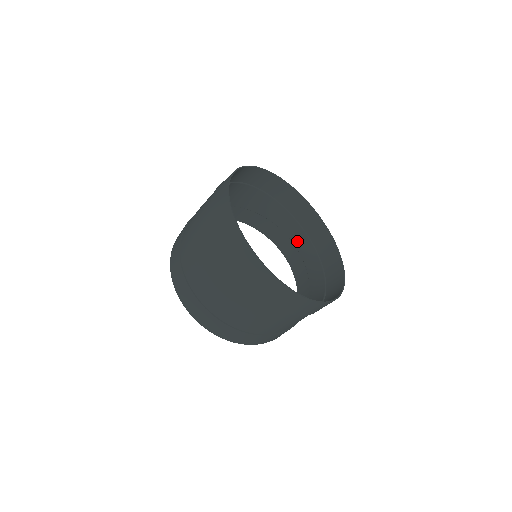
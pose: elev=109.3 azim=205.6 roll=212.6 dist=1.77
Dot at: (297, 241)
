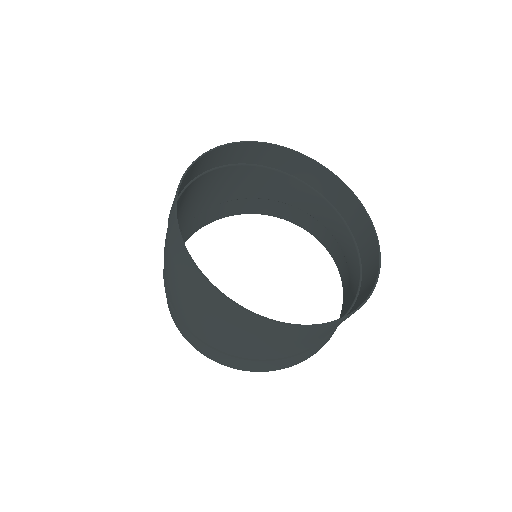
Dot at: (346, 251)
